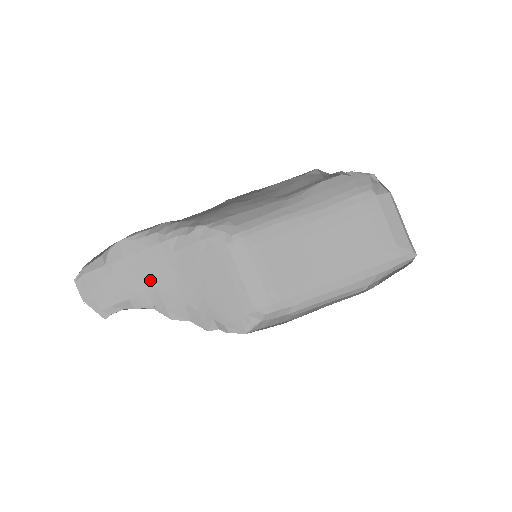
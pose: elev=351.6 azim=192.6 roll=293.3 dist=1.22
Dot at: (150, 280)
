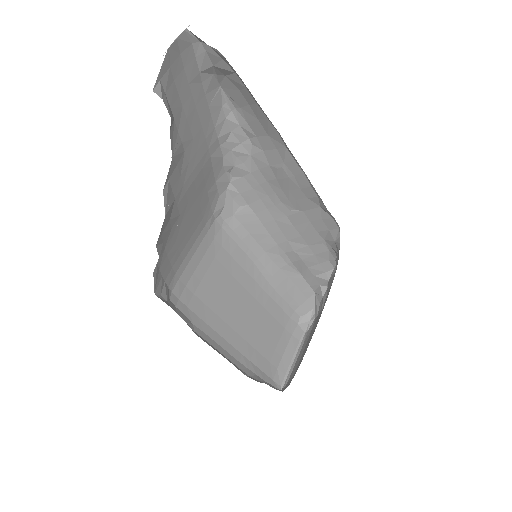
Dot at: (190, 140)
